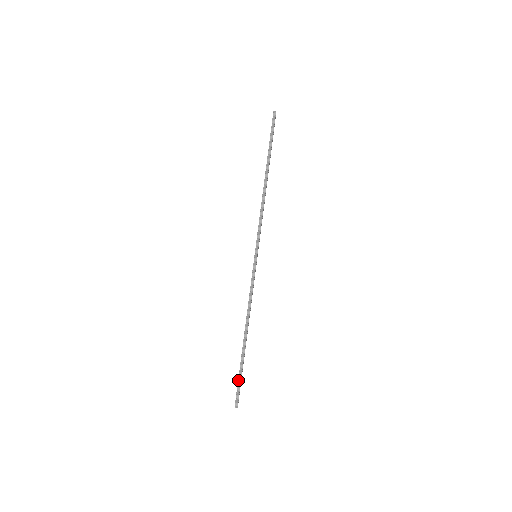
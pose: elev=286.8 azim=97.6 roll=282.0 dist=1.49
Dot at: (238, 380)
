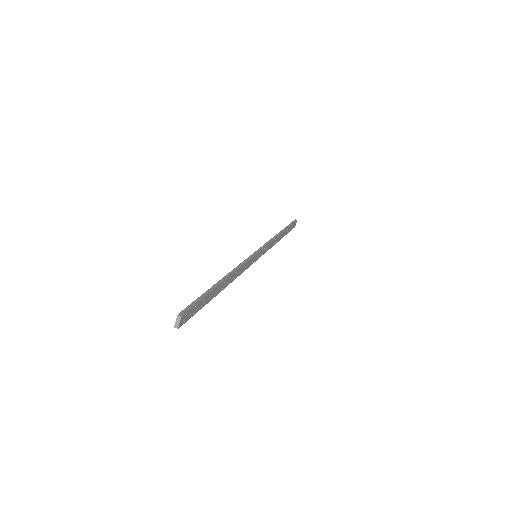
Dot at: (197, 298)
